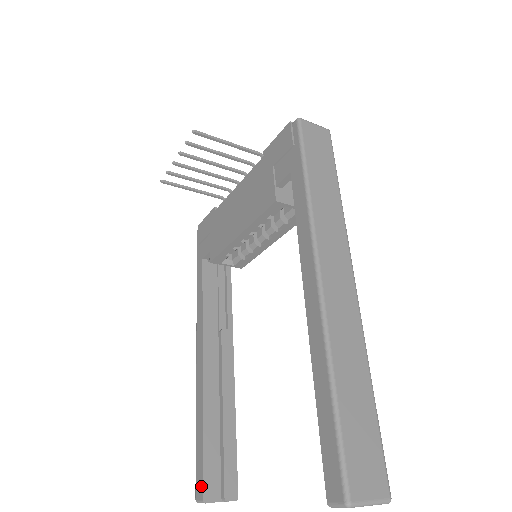
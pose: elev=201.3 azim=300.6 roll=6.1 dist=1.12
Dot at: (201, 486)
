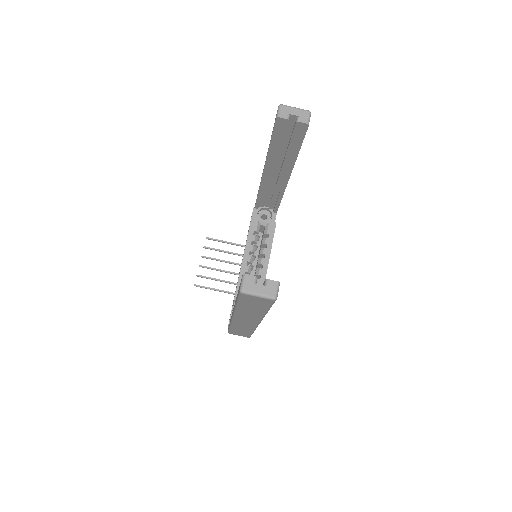
Dot at: occluded
